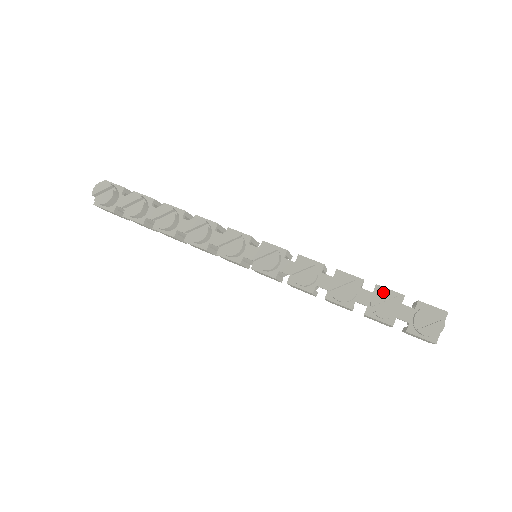
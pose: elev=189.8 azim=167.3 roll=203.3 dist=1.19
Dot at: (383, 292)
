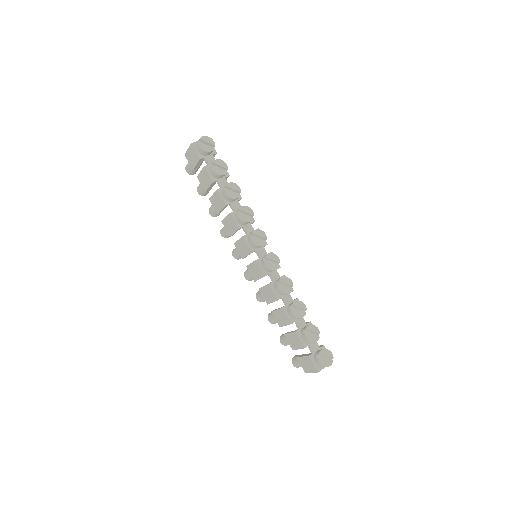
Dot at: (315, 327)
